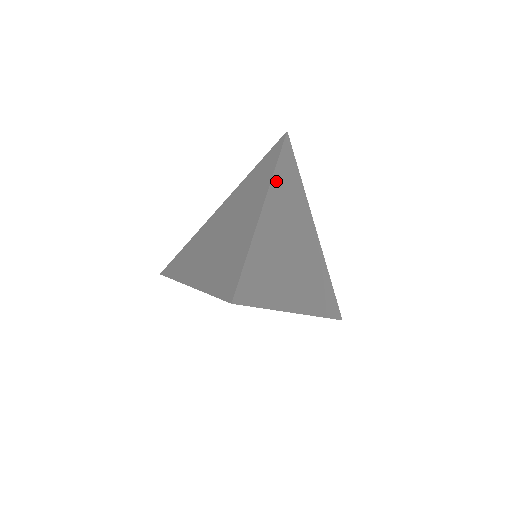
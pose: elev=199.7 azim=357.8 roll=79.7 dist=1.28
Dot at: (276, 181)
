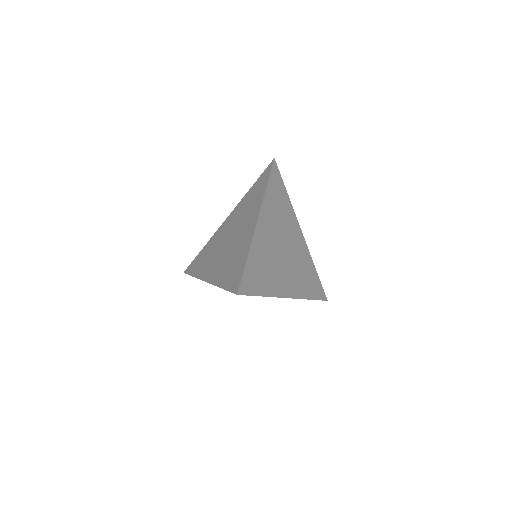
Dot at: (267, 200)
